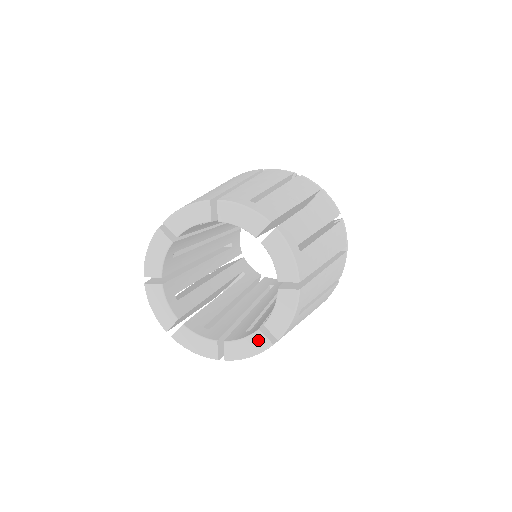
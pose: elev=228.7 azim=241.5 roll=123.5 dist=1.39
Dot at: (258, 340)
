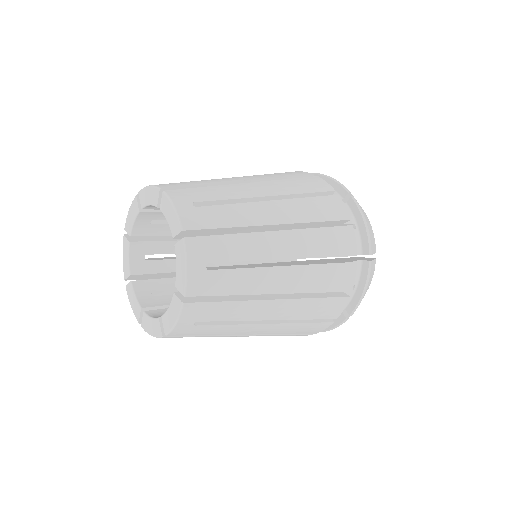
Dot at: (175, 303)
